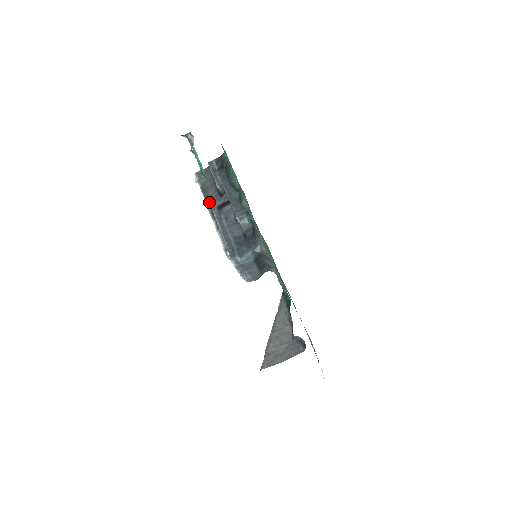
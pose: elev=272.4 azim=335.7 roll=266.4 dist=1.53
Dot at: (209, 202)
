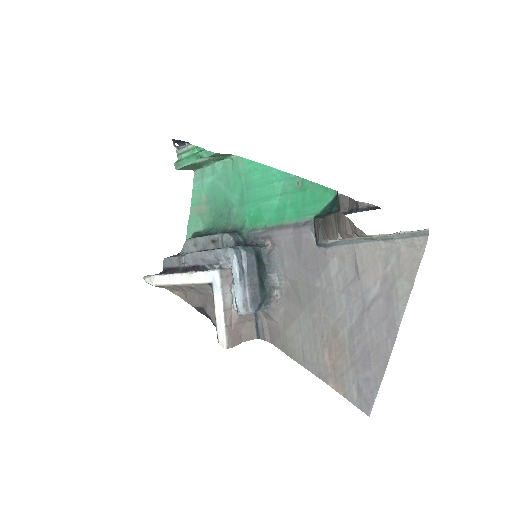
Dot at: occluded
